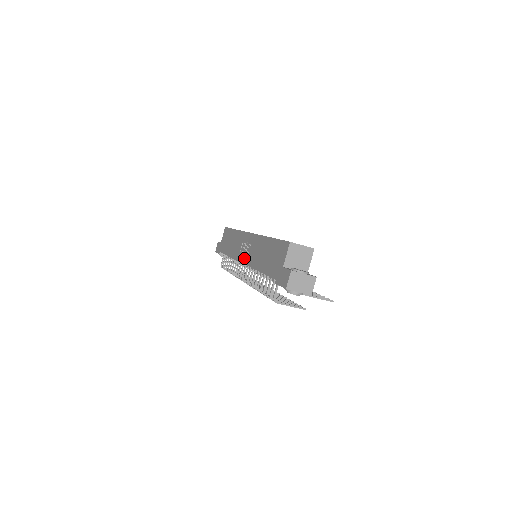
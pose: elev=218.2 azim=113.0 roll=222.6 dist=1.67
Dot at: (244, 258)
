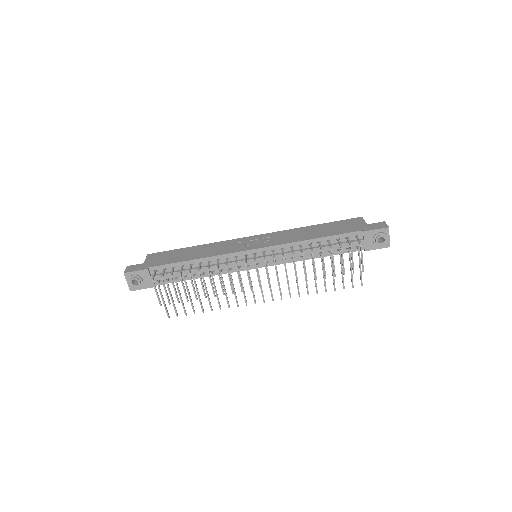
Dot at: (260, 245)
